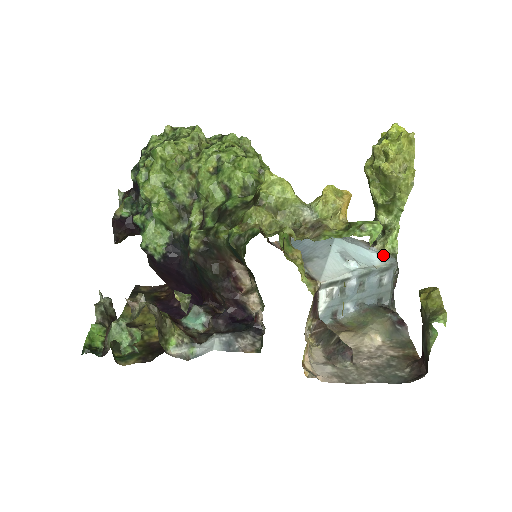
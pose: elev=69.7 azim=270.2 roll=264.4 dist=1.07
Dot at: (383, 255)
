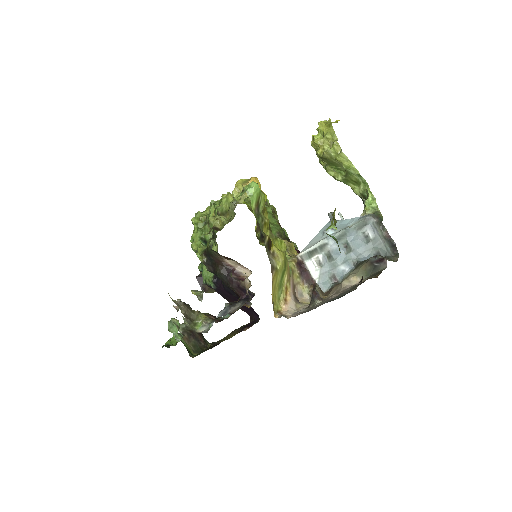
Dot at: (362, 216)
